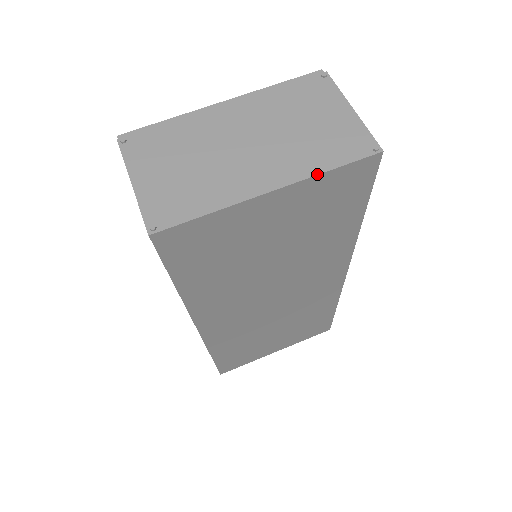
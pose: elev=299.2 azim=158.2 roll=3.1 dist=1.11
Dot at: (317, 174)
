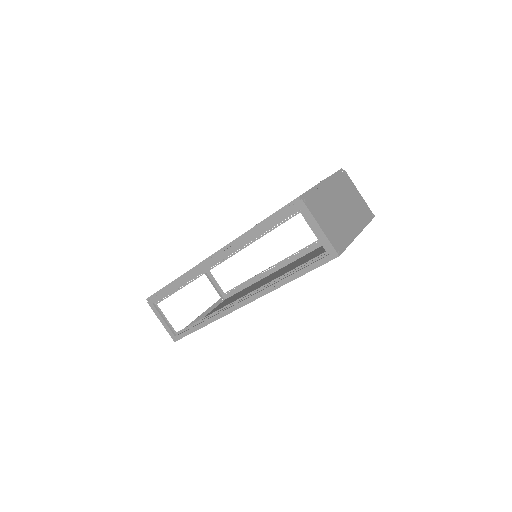
Dot at: occluded
